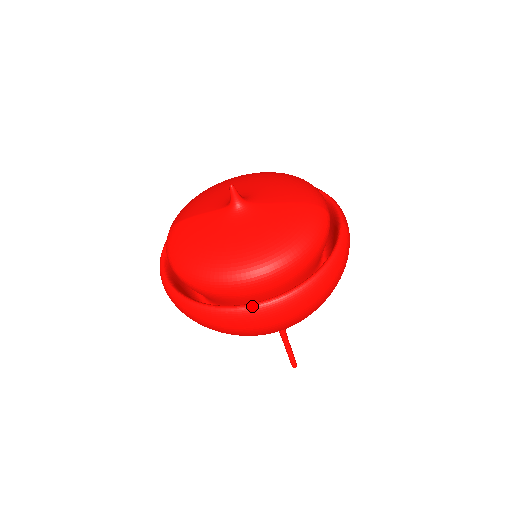
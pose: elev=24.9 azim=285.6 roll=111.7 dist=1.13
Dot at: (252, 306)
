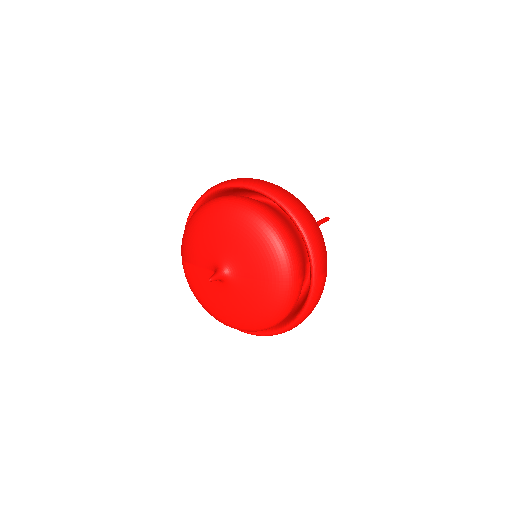
Dot at: occluded
